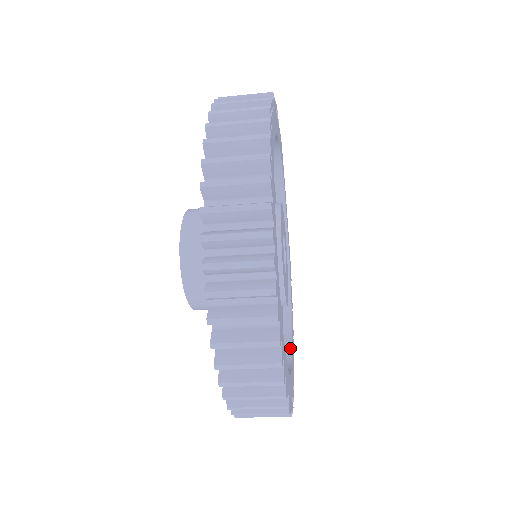
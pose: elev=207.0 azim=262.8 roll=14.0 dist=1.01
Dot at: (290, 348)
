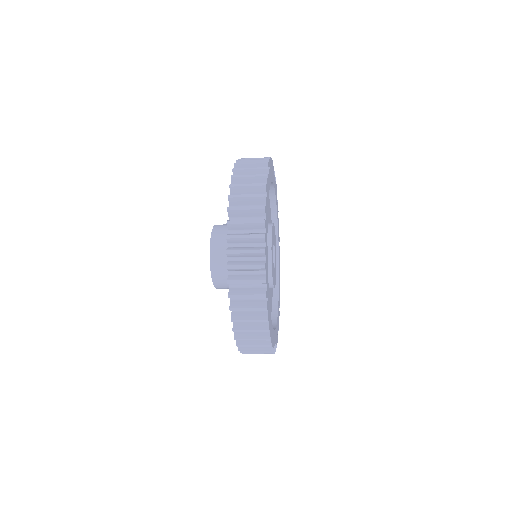
Dot at: (275, 324)
